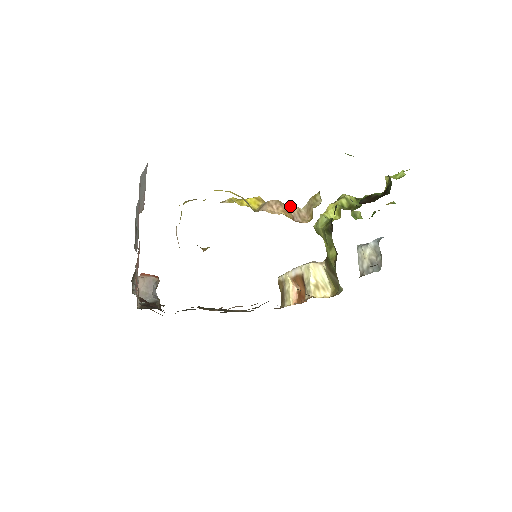
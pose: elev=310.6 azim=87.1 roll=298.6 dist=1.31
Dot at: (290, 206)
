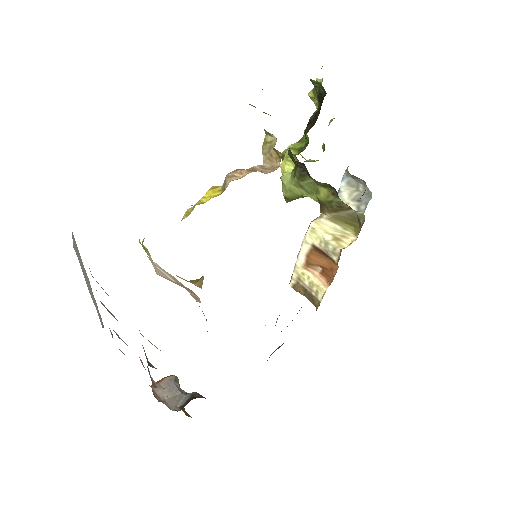
Dot at: (250, 168)
